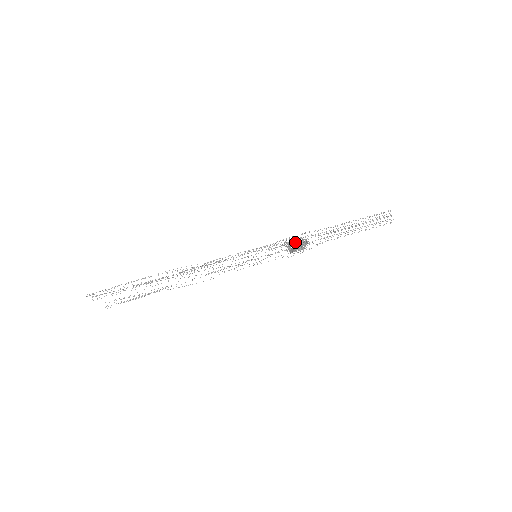
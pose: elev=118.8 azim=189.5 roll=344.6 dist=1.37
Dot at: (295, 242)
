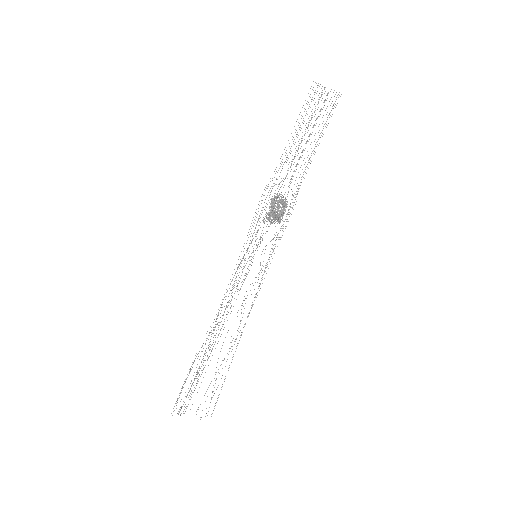
Dot at: (272, 208)
